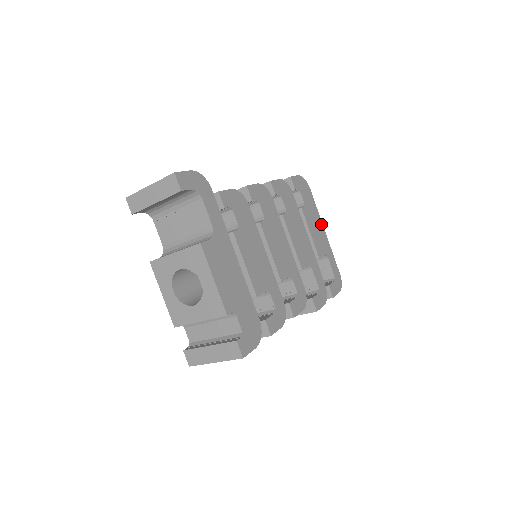
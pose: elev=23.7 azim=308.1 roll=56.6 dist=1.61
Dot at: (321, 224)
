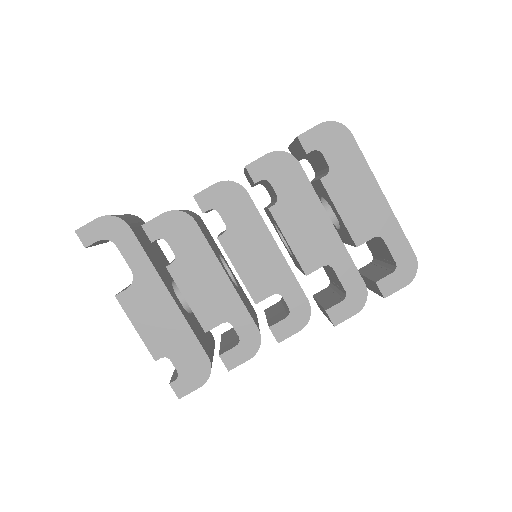
Dot at: (374, 186)
